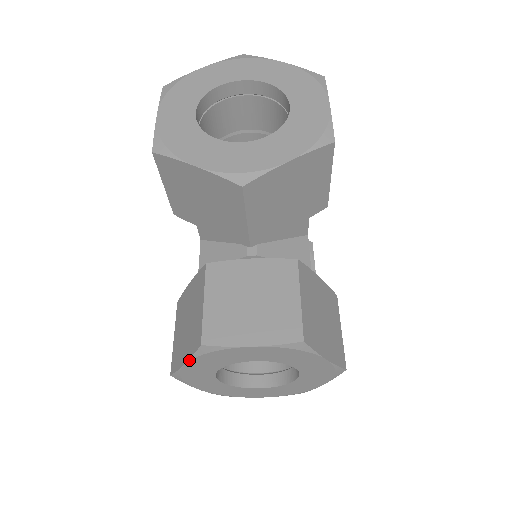
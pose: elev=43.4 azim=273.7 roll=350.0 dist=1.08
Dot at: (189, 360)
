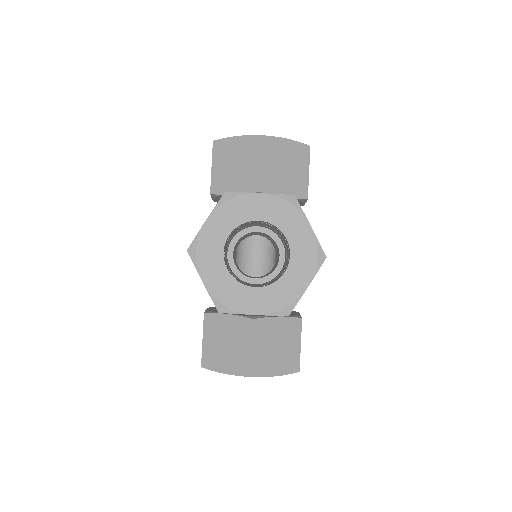
Dot at: (211, 212)
